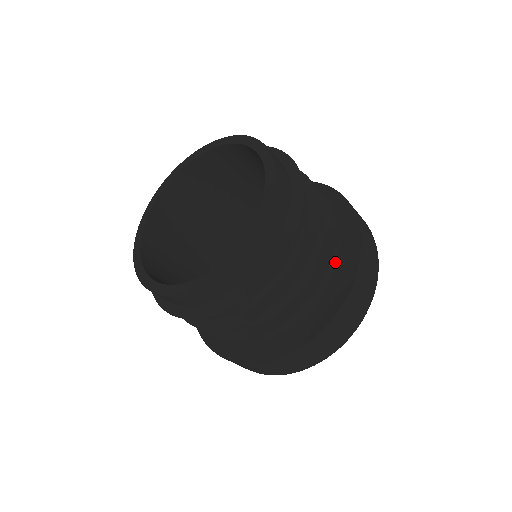
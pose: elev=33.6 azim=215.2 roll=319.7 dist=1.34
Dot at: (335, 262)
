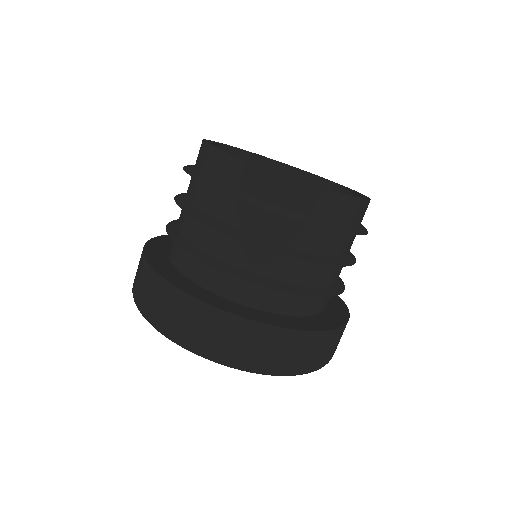
Dot at: (316, 313)
